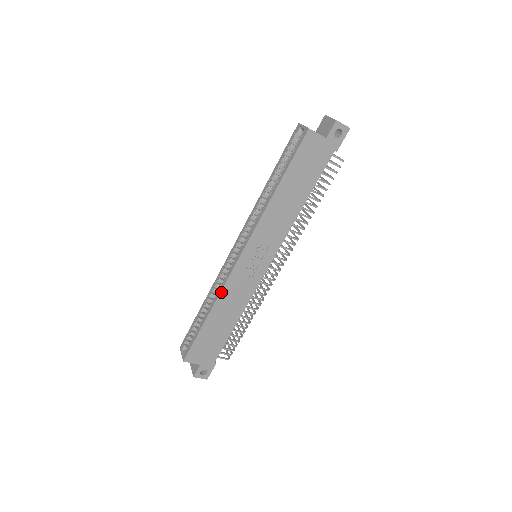
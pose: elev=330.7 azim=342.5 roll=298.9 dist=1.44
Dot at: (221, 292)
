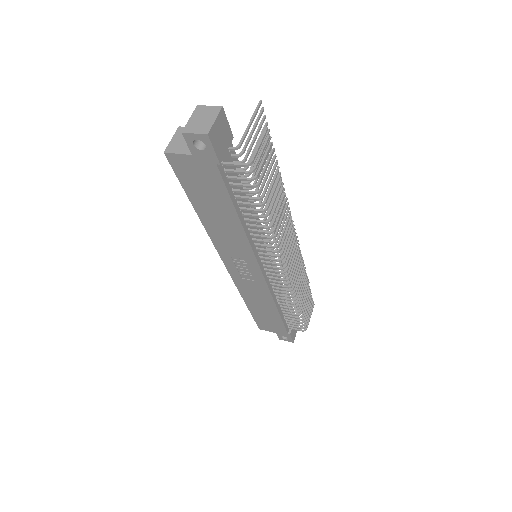
Dot at: (239, 290)
